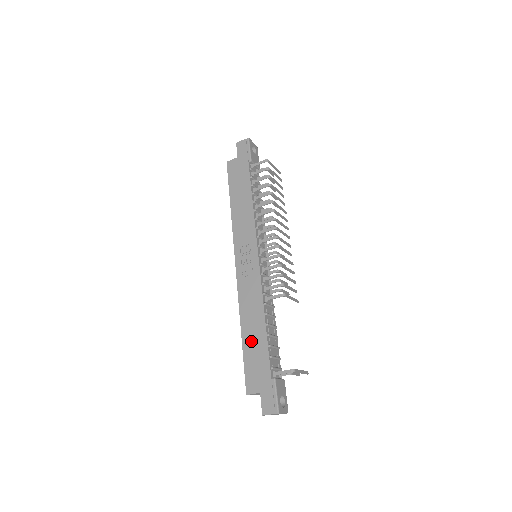
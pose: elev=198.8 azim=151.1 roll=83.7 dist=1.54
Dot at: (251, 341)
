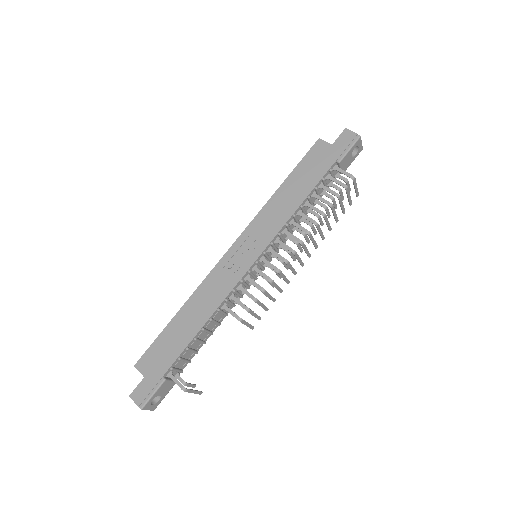
Dot at: (178, 328)
